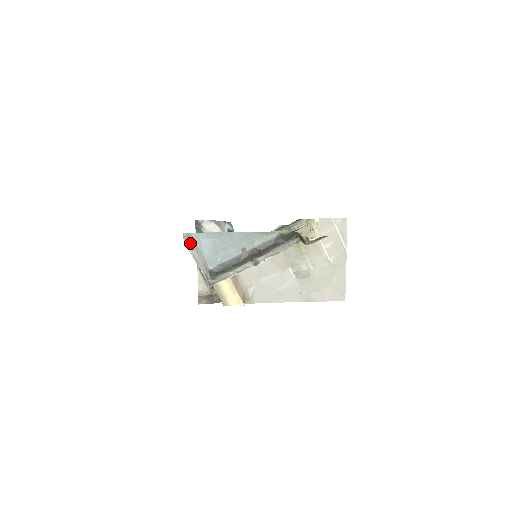
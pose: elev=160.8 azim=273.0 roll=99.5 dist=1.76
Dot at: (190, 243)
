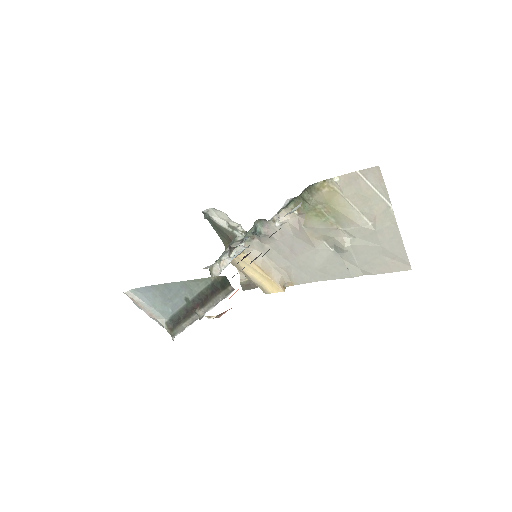
Dot at: (134, 300)
